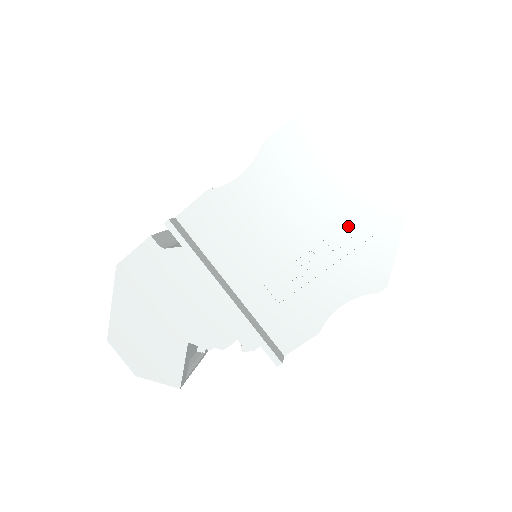
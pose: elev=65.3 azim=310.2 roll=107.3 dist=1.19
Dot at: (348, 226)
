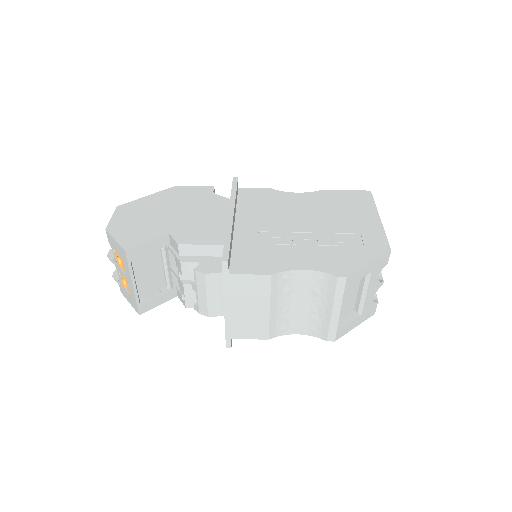
Dot at: (344, 238)
